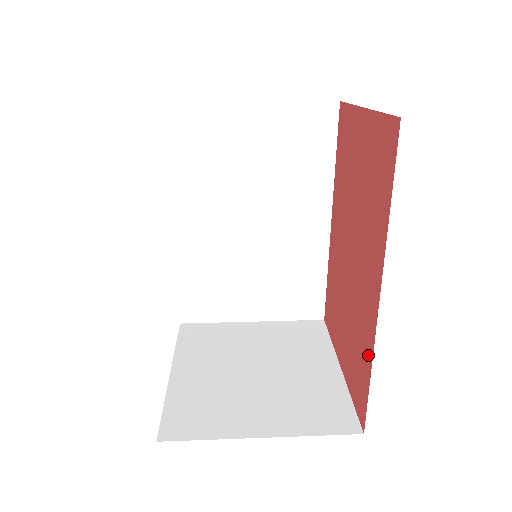
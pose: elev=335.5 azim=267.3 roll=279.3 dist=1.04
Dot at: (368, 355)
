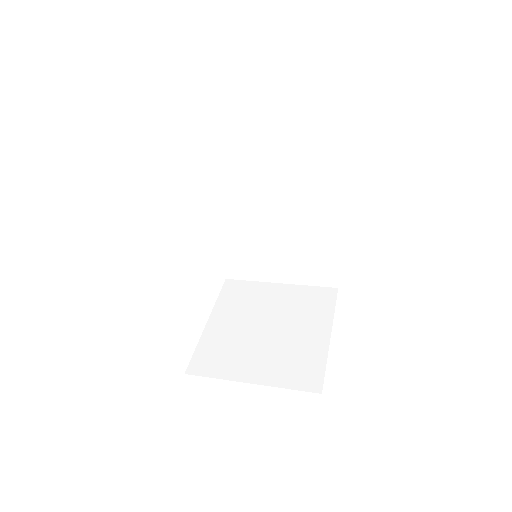
Dot at: occluded
